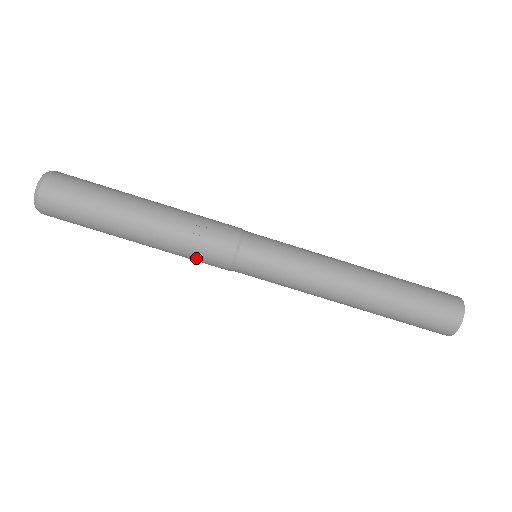
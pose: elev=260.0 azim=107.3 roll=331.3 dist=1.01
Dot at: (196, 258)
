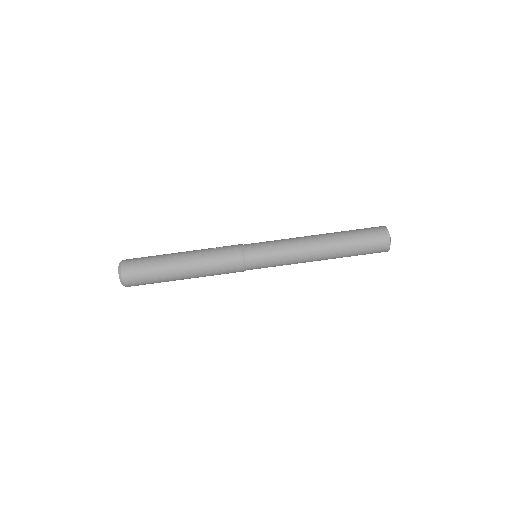
Dot at: (221, 260)
